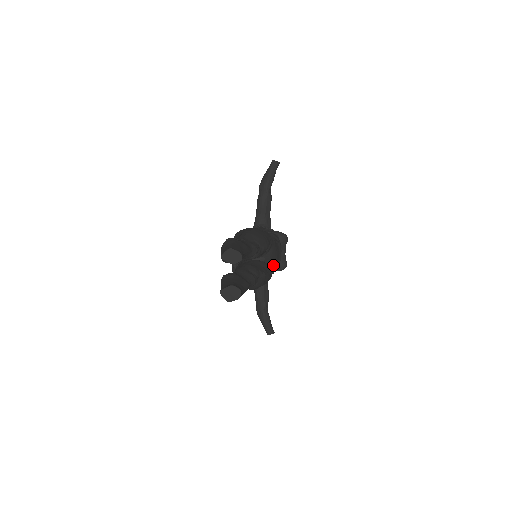
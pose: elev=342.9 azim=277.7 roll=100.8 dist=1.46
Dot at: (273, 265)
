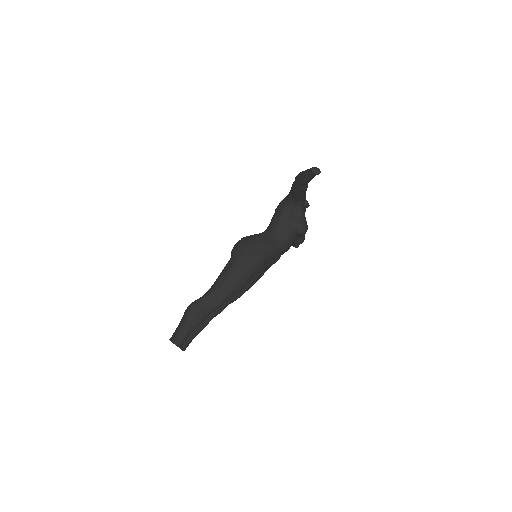
Dot at: occluded
